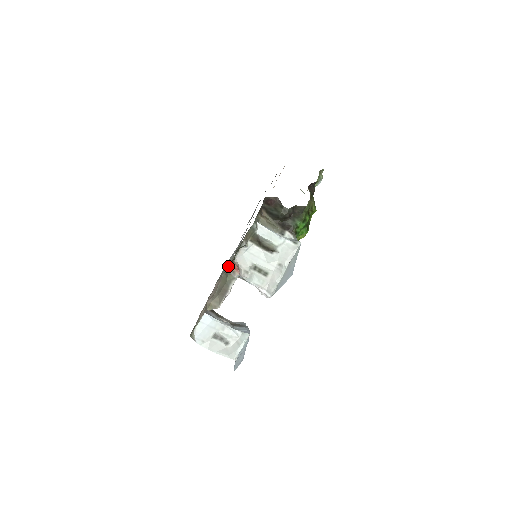
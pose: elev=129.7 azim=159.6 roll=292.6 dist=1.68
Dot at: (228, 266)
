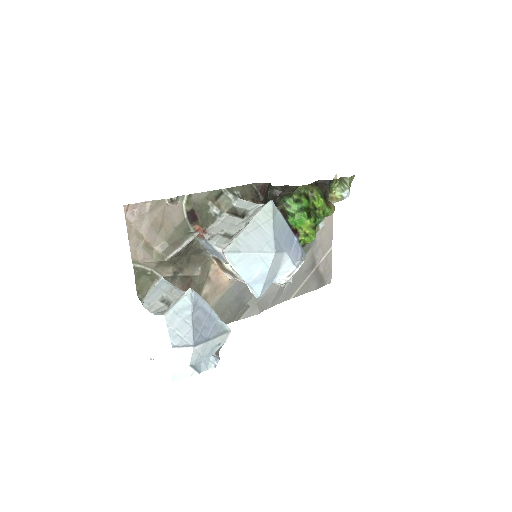
Dot at: (193, 227)
